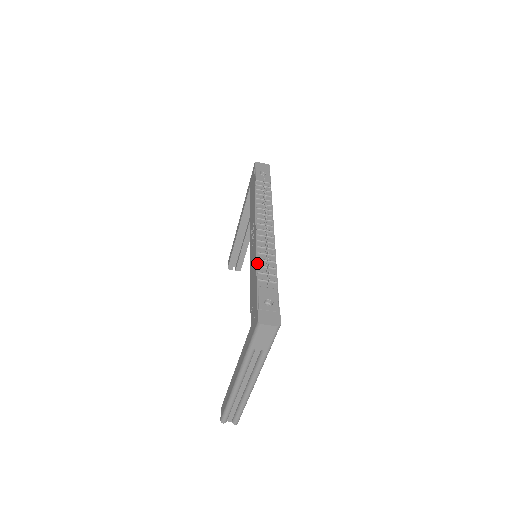
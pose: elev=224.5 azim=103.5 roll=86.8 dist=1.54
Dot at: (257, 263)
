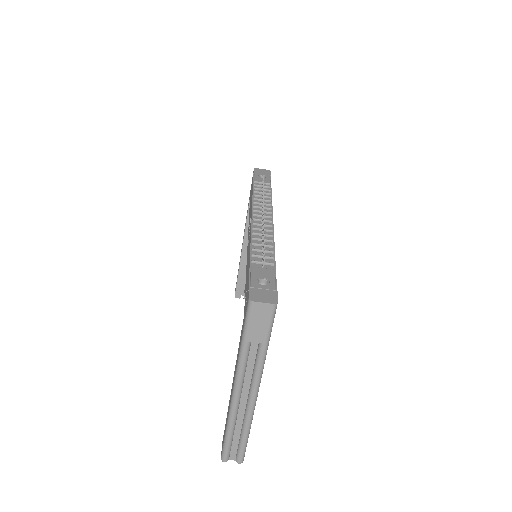
Dot at: (251, 247)
